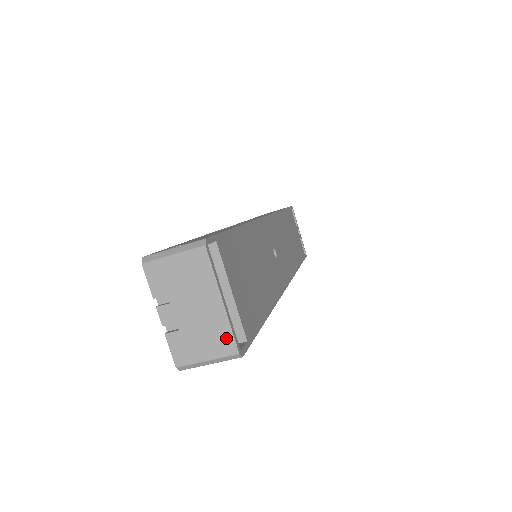
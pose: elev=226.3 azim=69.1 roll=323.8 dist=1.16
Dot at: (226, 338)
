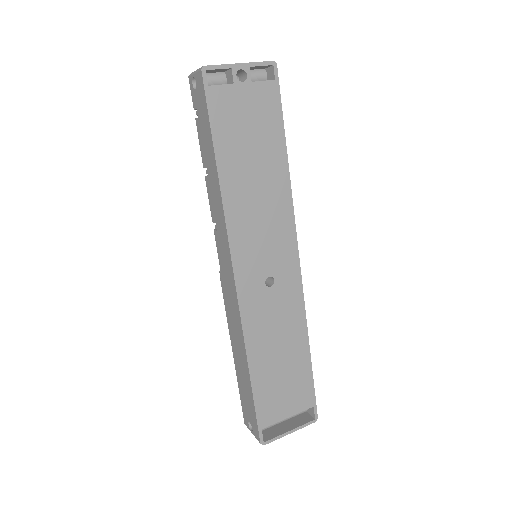
Dot at: (305, 424)
